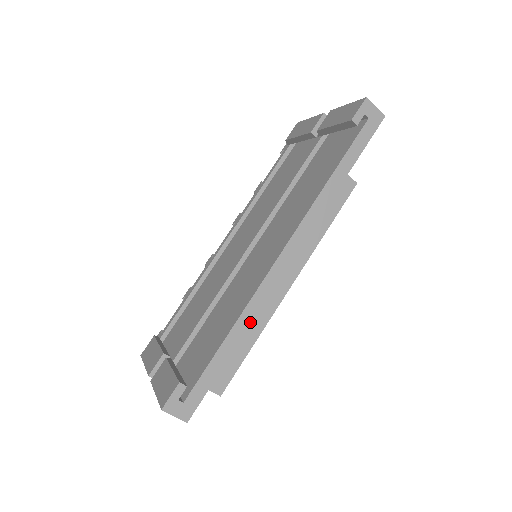
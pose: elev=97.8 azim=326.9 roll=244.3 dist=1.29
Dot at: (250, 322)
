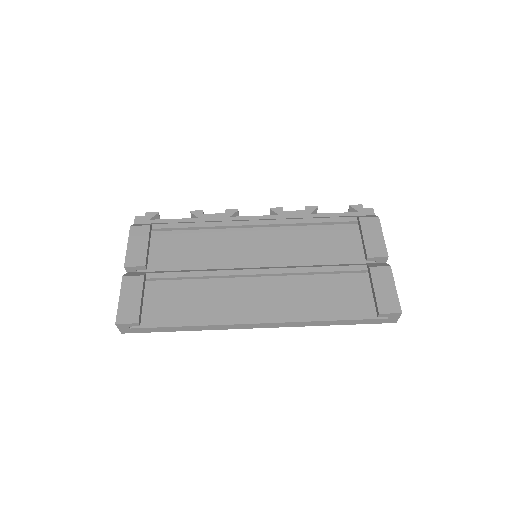
Dot at: occluded
